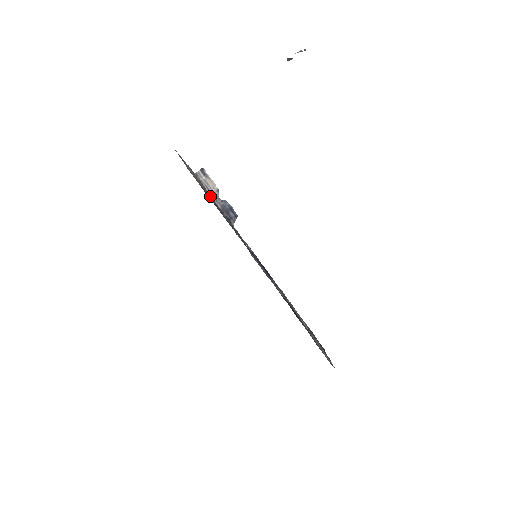
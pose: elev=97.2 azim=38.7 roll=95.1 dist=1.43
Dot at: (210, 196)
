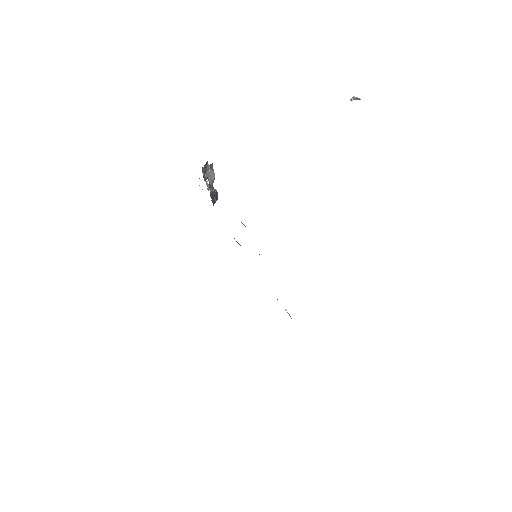
Dot at: occluded
